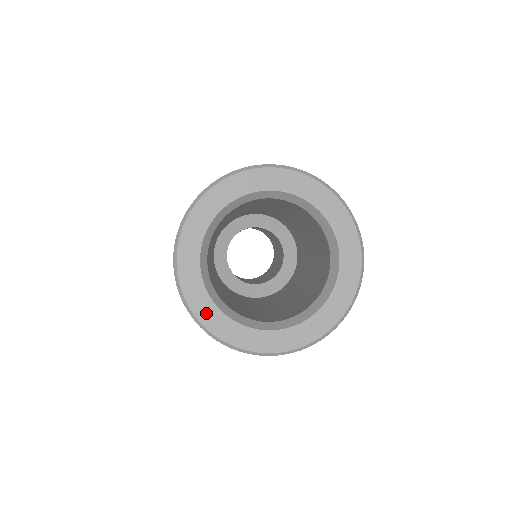
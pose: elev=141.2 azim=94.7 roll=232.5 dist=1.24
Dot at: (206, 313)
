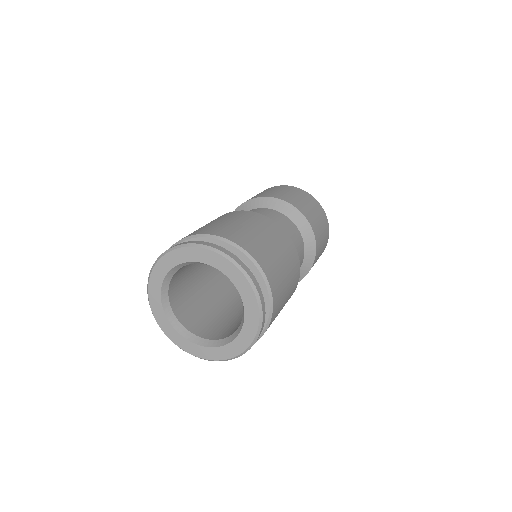
Dot at: (163, 322)
